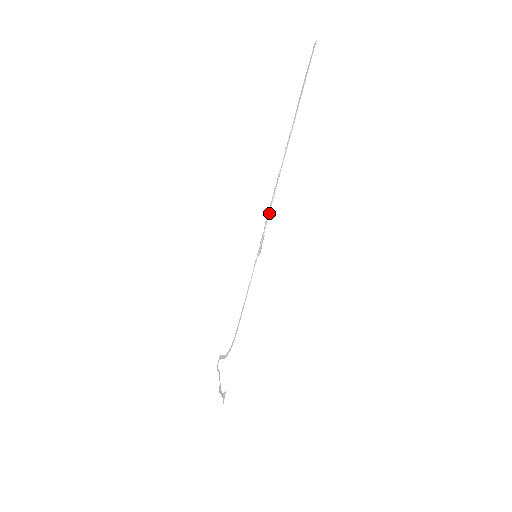
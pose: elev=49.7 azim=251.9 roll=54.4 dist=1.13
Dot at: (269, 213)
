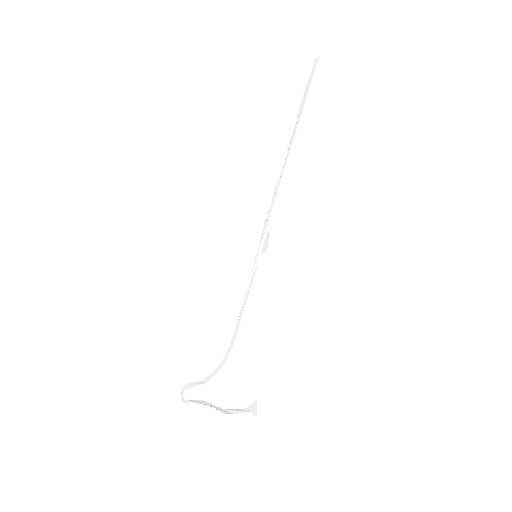
Dot at: (273, 210)
